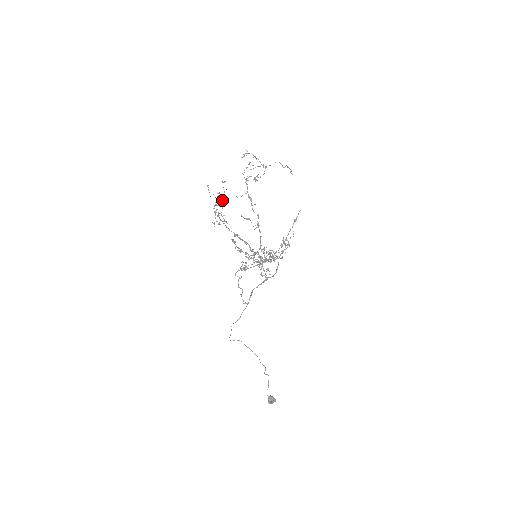
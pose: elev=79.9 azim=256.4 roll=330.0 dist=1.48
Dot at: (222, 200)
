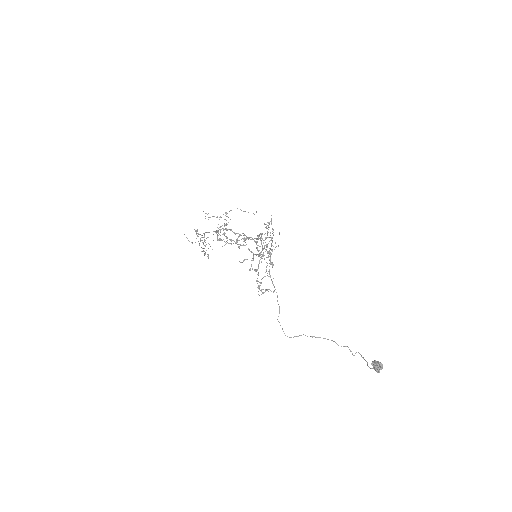
Dot at: occluded
